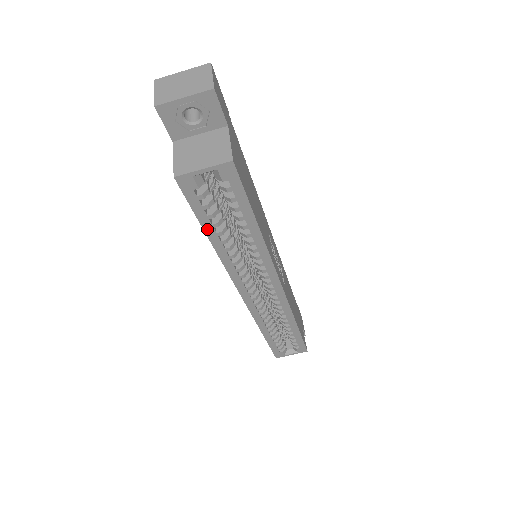
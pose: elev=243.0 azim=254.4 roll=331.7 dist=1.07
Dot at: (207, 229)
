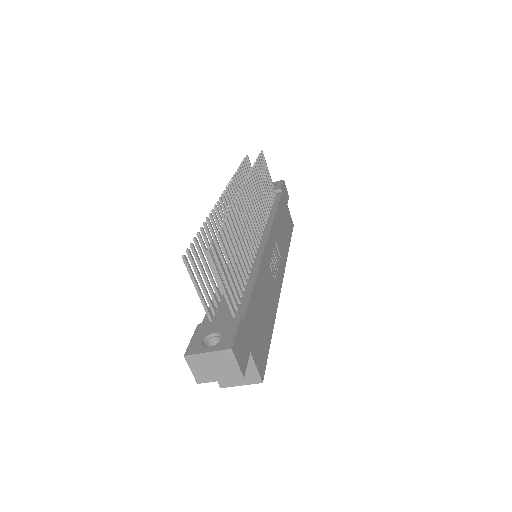
Dot at: occluded
